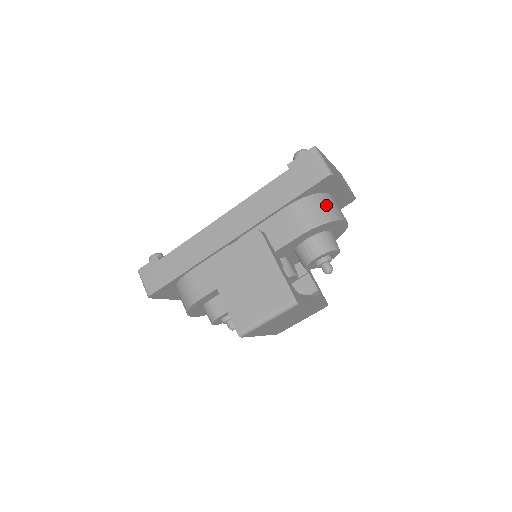
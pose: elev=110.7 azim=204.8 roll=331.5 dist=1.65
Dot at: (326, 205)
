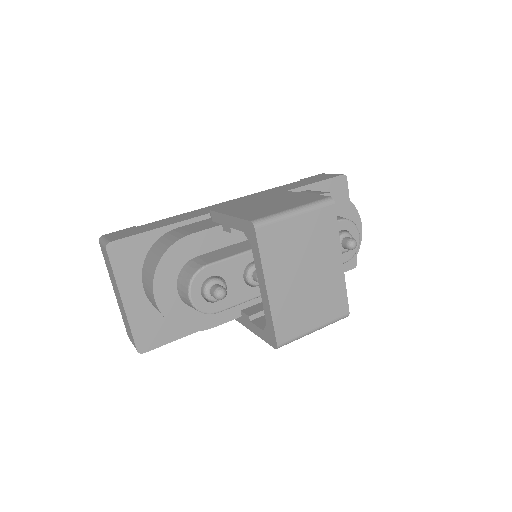
Dot at: occluded
